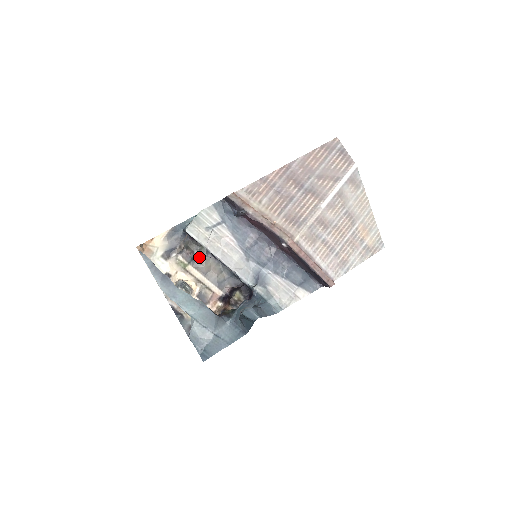
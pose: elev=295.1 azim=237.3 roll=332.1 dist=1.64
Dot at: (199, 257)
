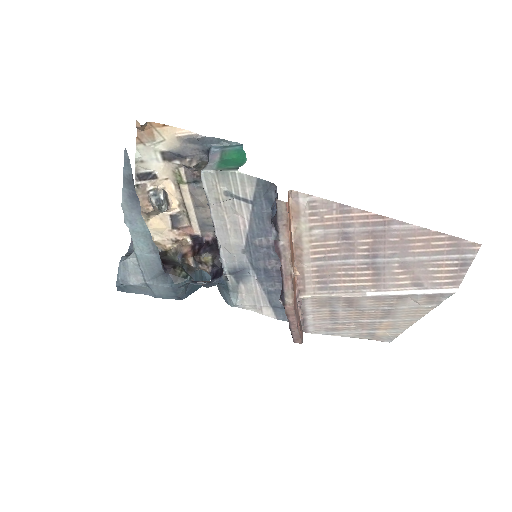
Dot at: occluded
